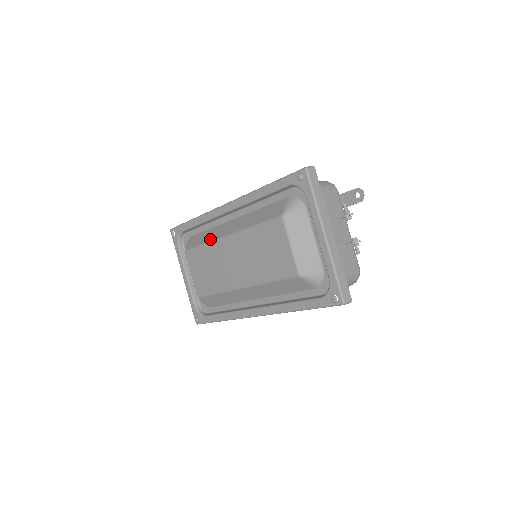
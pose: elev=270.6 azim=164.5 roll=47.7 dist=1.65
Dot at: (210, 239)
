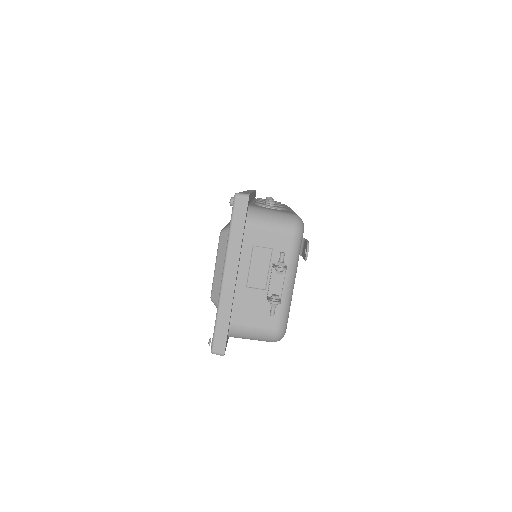
Dot at: occluded
